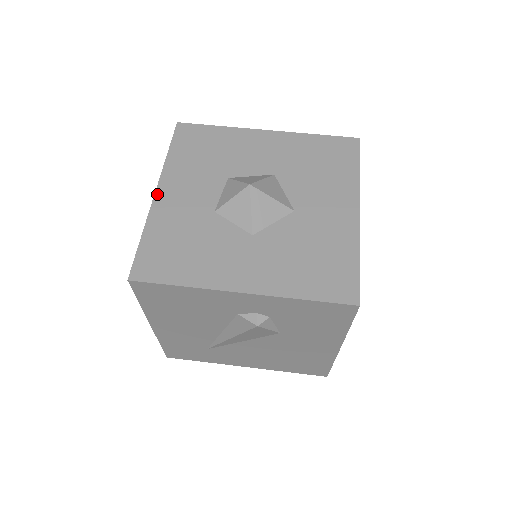
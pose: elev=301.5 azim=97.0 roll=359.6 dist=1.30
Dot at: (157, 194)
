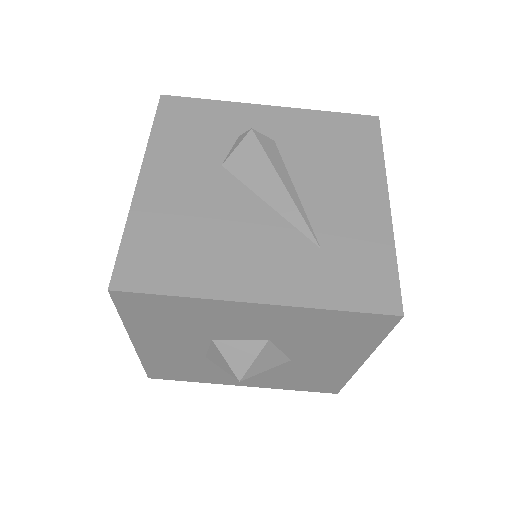
Dot at: (136, 346)
